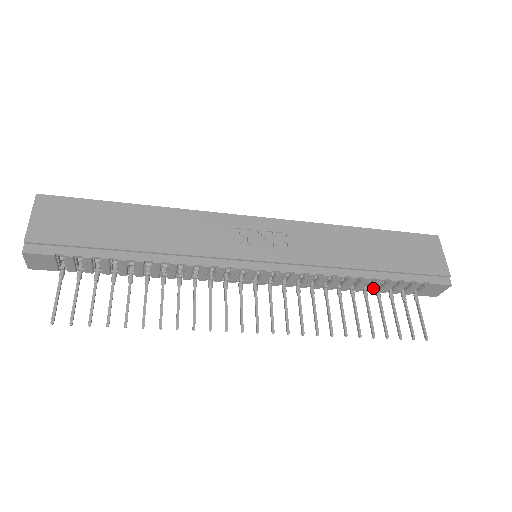
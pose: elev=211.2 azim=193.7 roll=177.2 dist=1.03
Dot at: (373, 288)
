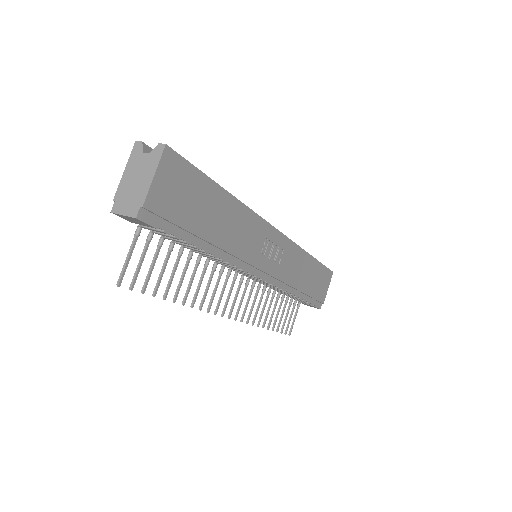
Dot at: (289, 296)
